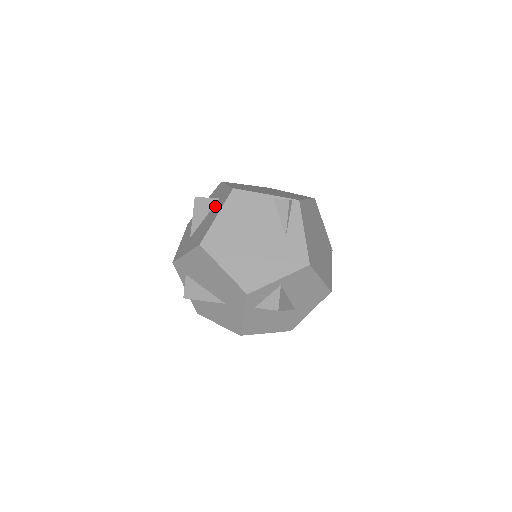
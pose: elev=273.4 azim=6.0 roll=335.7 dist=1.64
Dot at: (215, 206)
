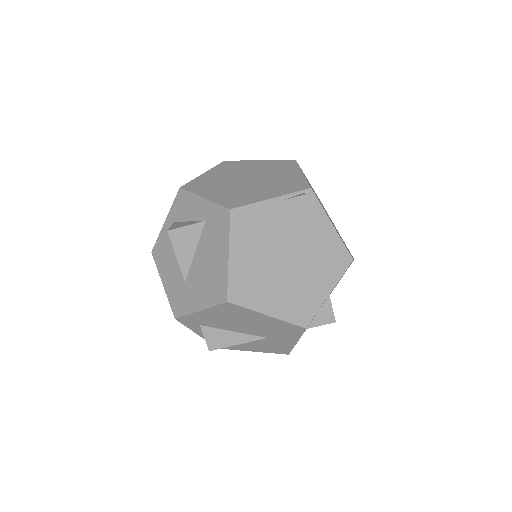
Dot at: (207, 235)
